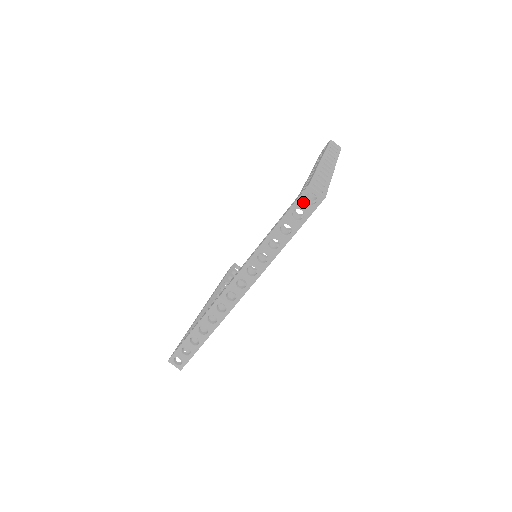
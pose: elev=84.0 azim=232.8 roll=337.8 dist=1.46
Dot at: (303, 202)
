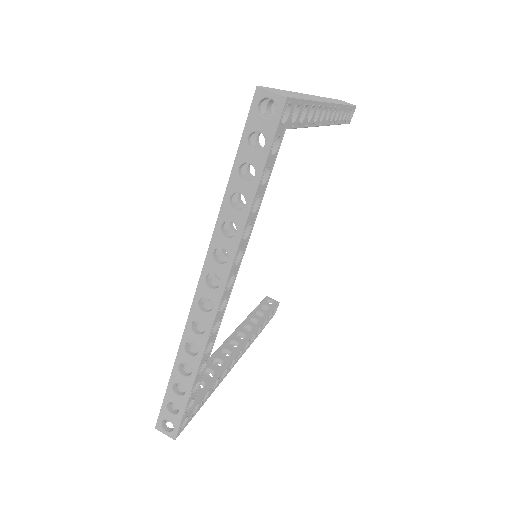
Dot at: (257, 117)
